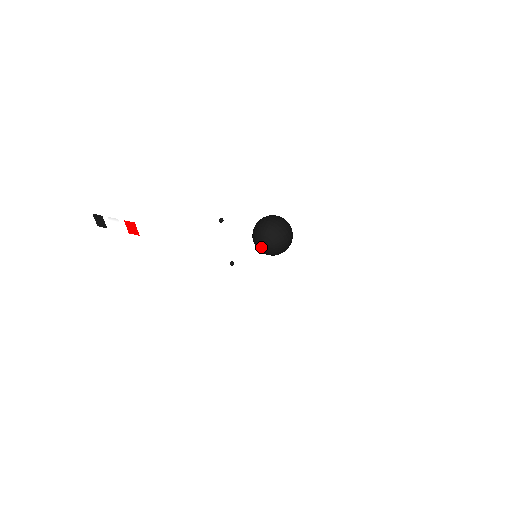
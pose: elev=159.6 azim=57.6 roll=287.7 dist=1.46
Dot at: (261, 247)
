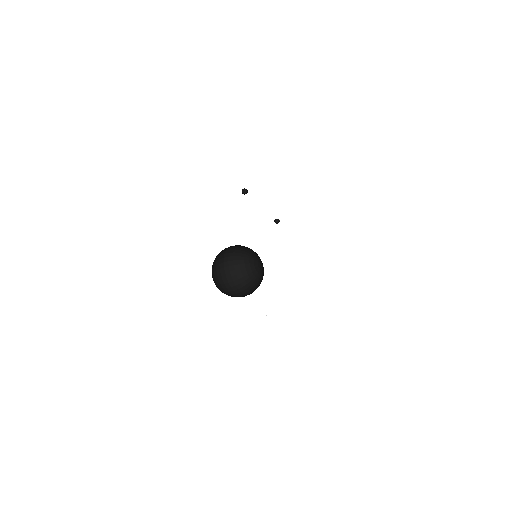
Dot at: occluded
